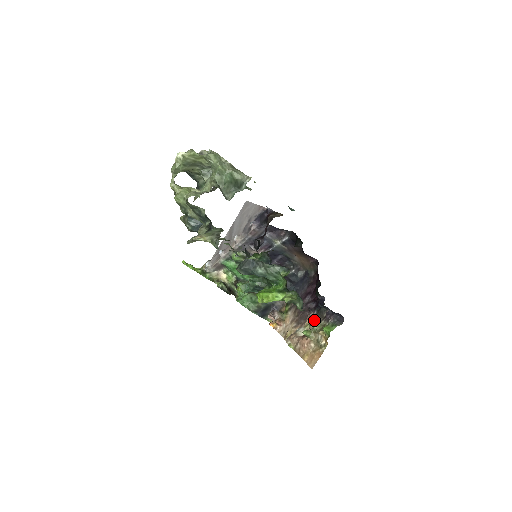
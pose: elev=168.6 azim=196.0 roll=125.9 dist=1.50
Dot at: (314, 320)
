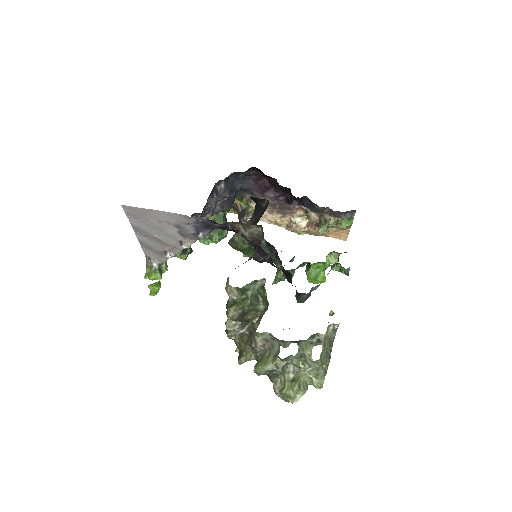
Dot at: (310, 213)
